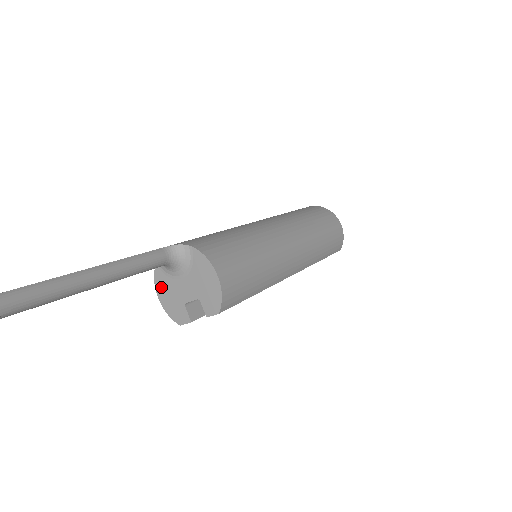
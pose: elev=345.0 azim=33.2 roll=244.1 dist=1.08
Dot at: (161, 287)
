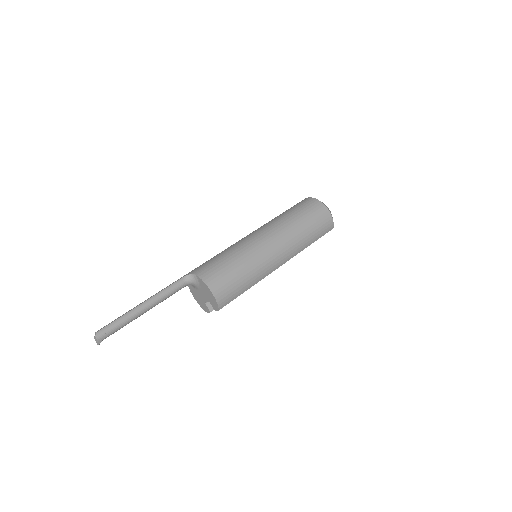
Dot at: (193, 292)
